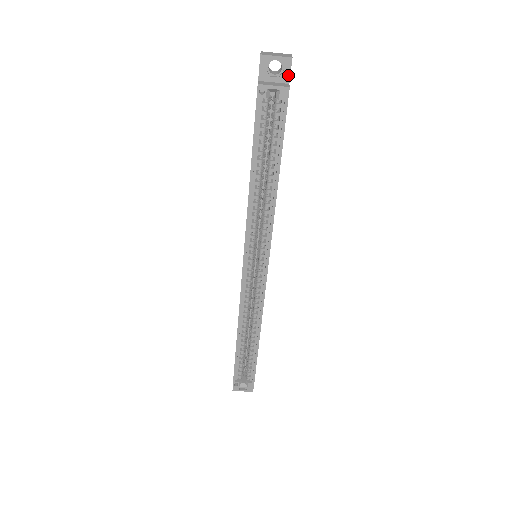
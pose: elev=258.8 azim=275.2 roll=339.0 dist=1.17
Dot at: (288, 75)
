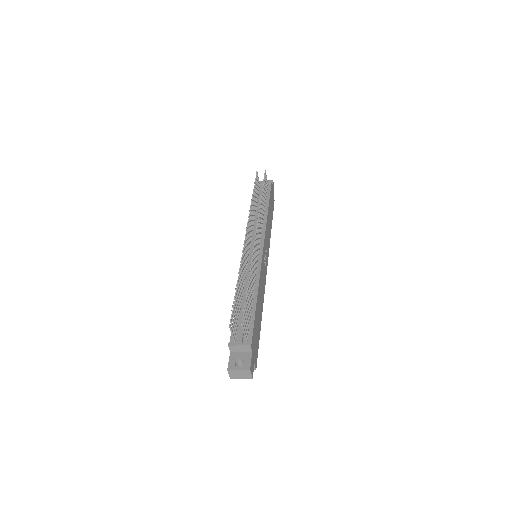
Dot at: occluded
